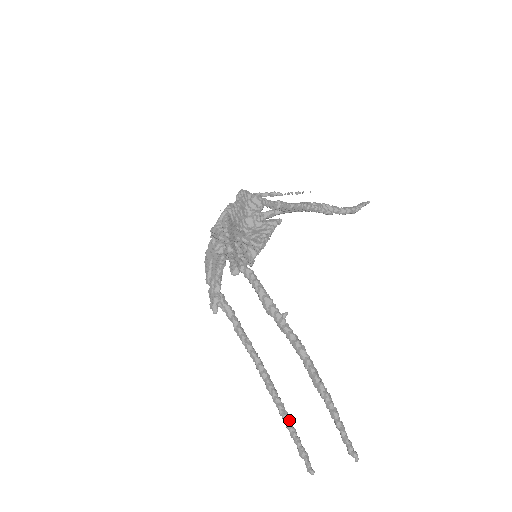
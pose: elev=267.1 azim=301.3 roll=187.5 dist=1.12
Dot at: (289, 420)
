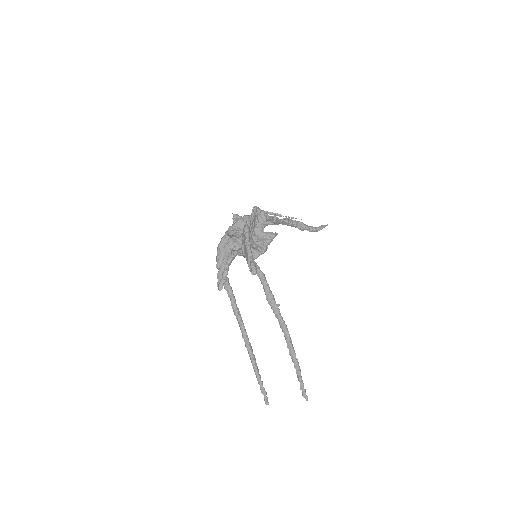
Dot at: (258, 370)
